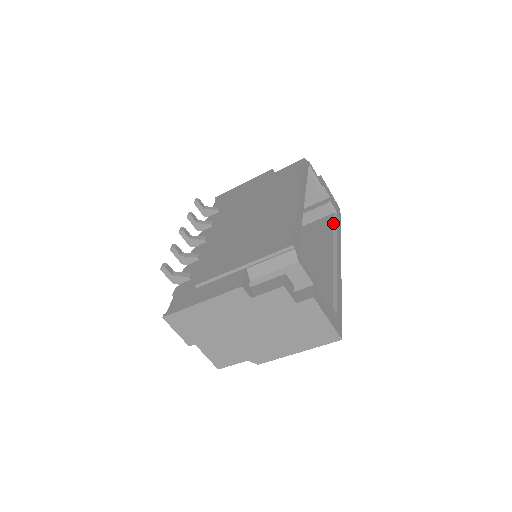
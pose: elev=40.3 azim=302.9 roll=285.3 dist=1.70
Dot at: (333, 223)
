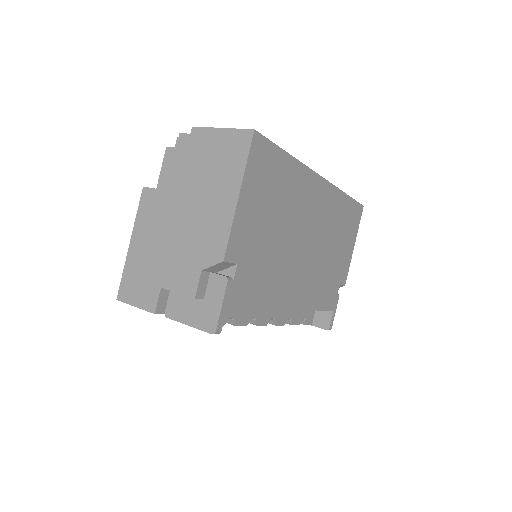
Dot at: occluded
